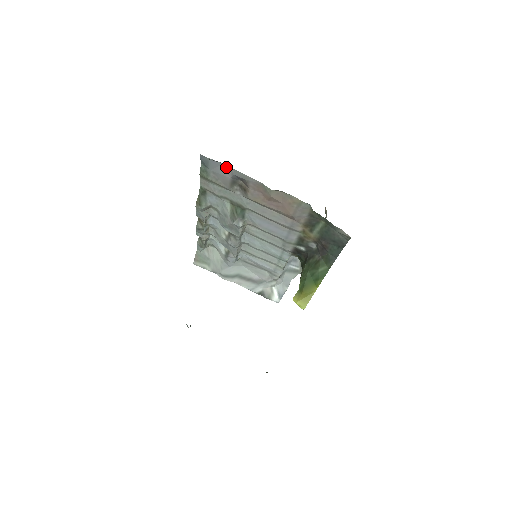
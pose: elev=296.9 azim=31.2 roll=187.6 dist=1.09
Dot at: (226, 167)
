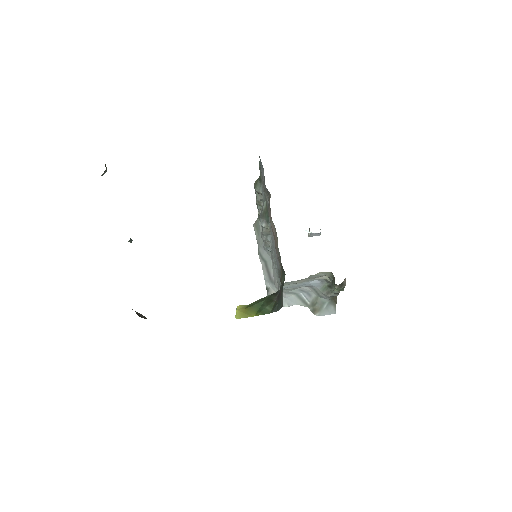
Dot at: occluded
